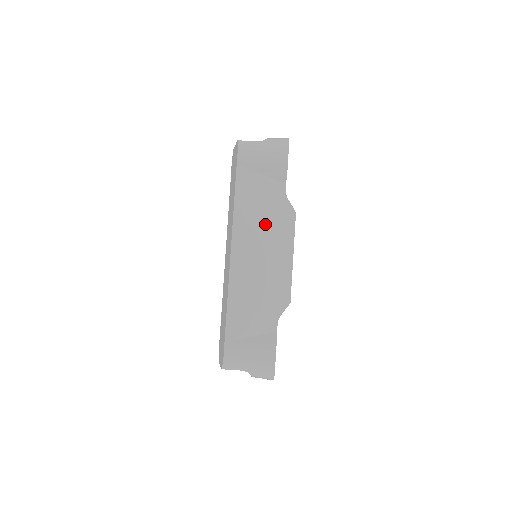
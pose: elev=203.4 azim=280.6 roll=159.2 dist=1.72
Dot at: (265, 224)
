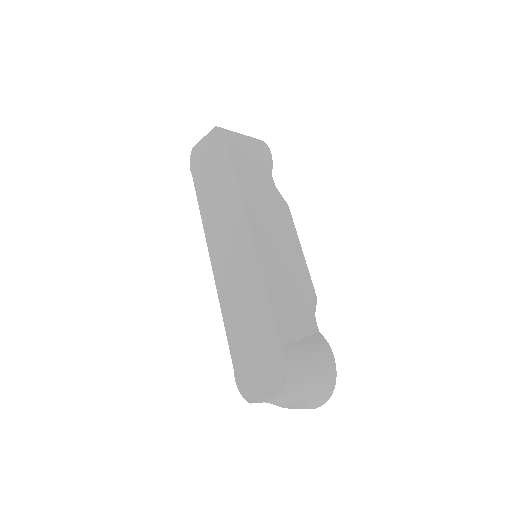
Dot at: (270, 211)
